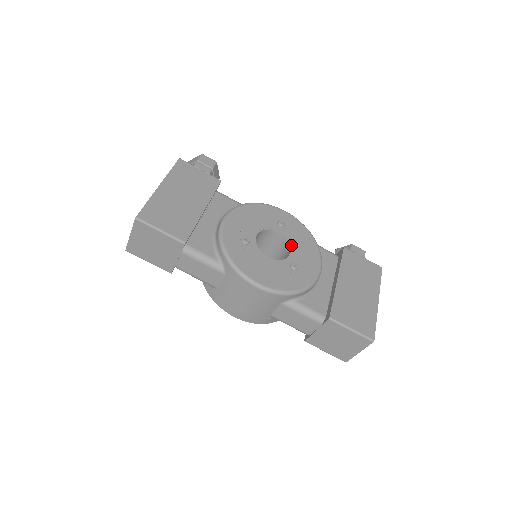
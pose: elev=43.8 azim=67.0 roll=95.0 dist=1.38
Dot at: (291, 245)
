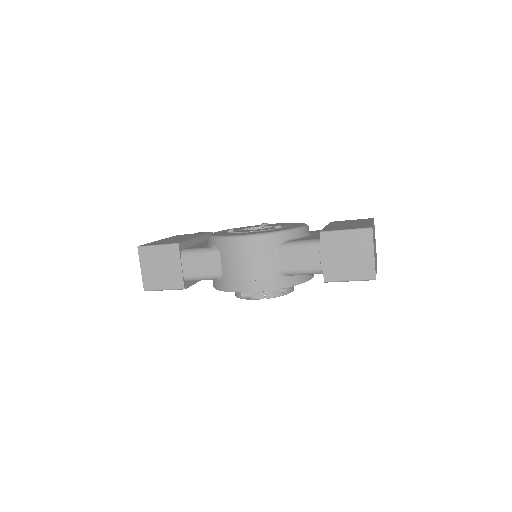
Dot at: occluded
